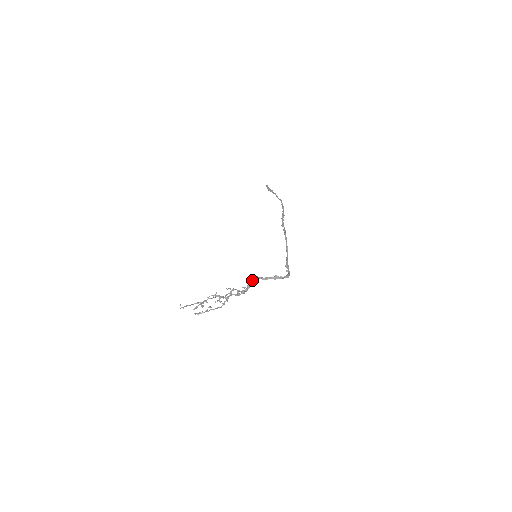
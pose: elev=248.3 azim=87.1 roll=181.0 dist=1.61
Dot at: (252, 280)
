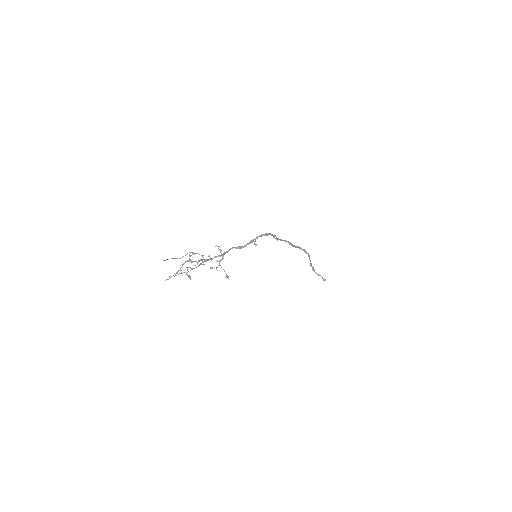
Dot at: (232, 248)
